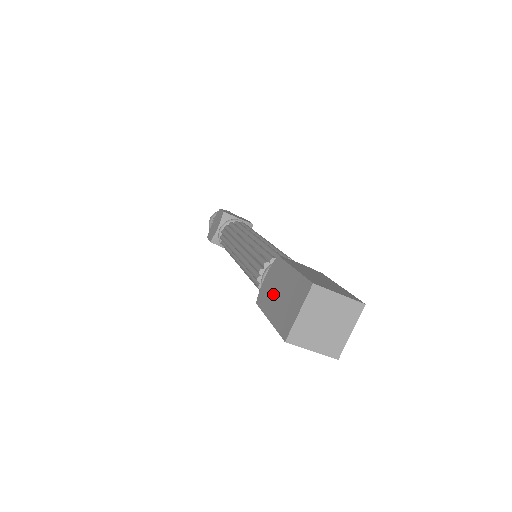
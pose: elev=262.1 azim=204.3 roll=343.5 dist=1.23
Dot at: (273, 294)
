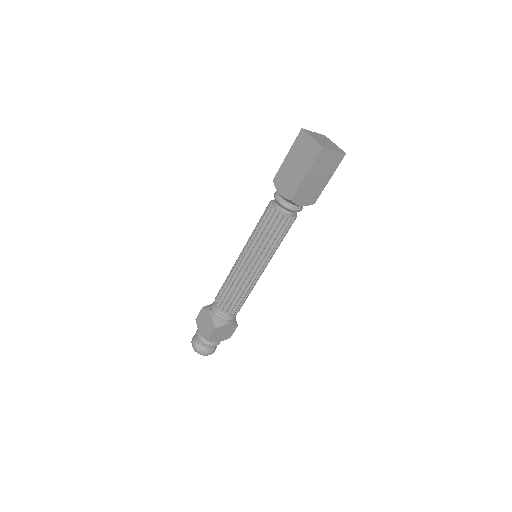
Dot at: (293, 176)
